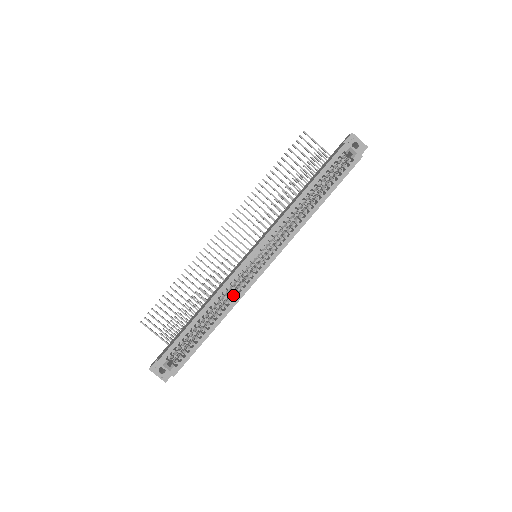
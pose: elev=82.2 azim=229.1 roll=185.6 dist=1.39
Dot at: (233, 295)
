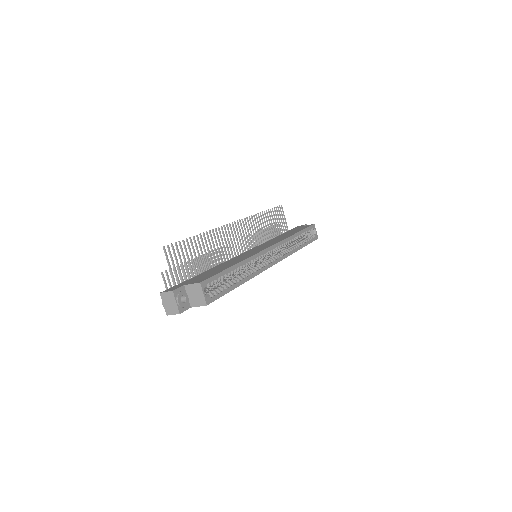
Dot at: (254, 268)
